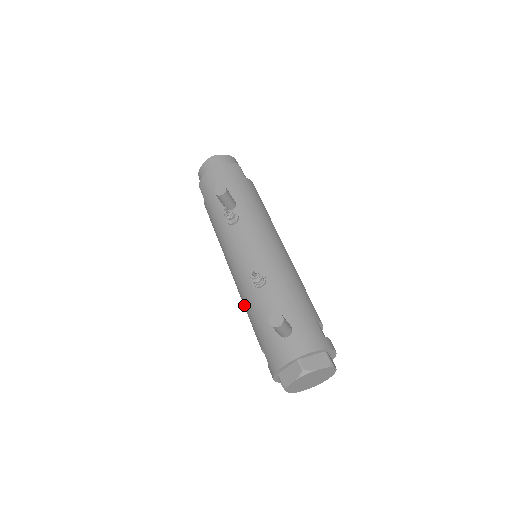
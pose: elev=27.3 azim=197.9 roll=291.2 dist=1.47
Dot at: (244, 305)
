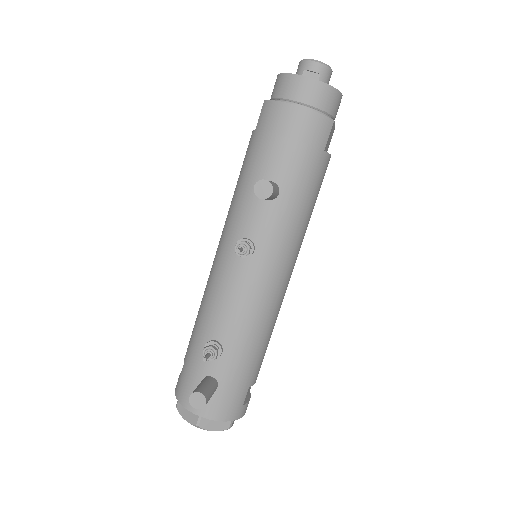
Dot at: (200, 305)
